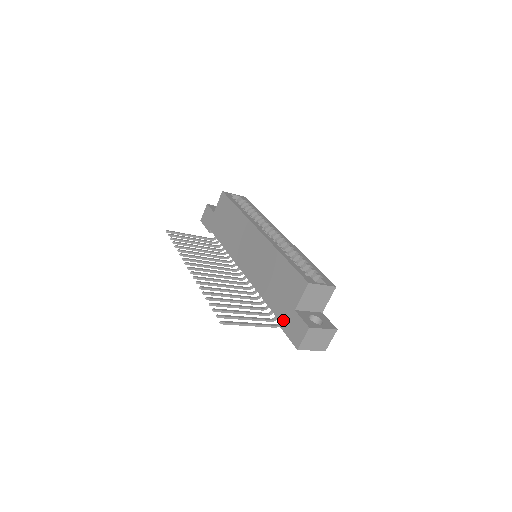
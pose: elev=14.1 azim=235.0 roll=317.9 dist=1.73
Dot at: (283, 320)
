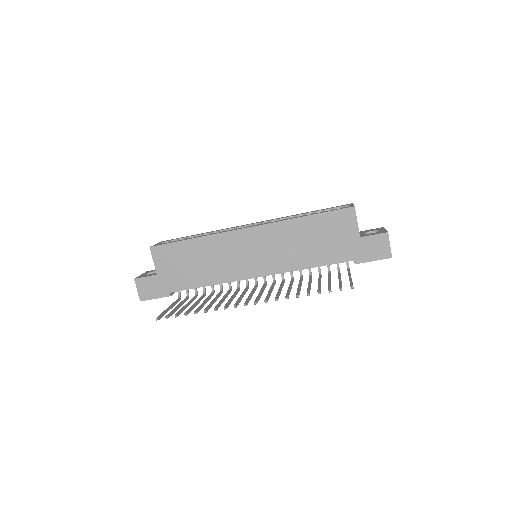
Dot at: (355, 256)
